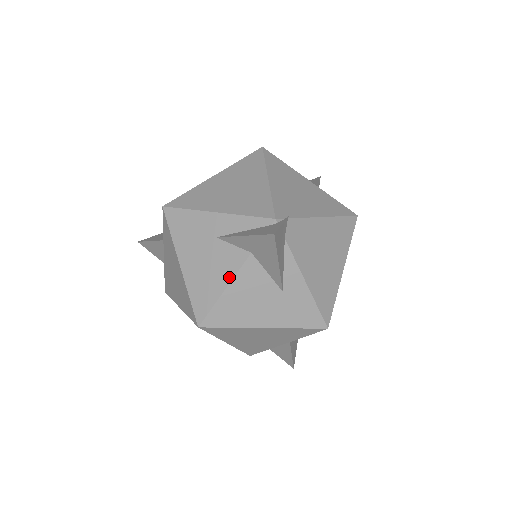
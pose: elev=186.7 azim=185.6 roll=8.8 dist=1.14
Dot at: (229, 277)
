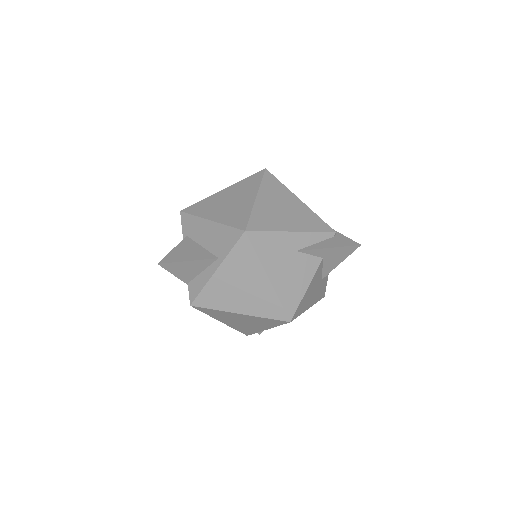
Dot at: (310, 279)
